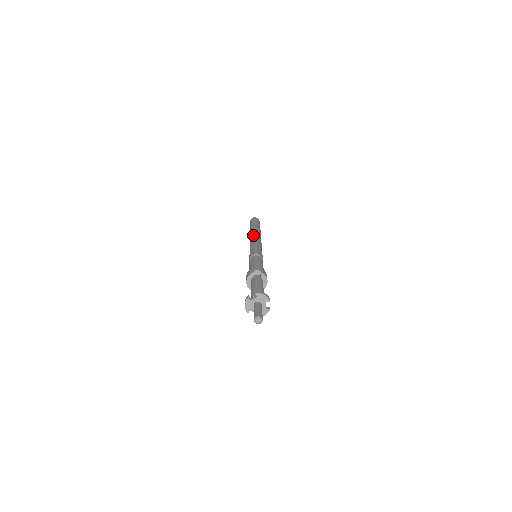
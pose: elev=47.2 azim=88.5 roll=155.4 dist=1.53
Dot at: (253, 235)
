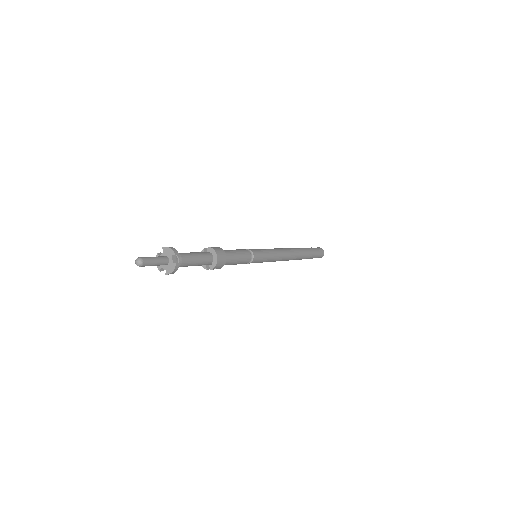
Dot at: occluded
